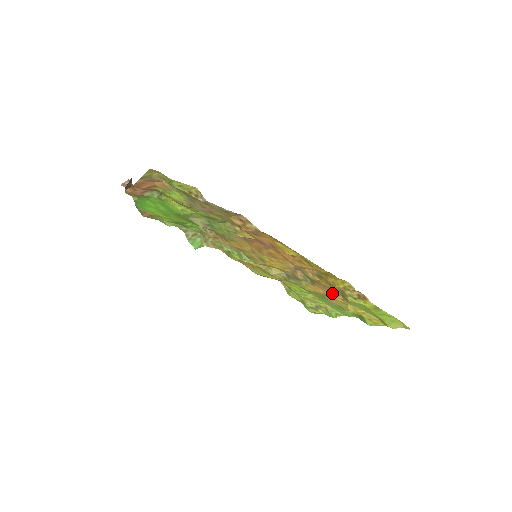
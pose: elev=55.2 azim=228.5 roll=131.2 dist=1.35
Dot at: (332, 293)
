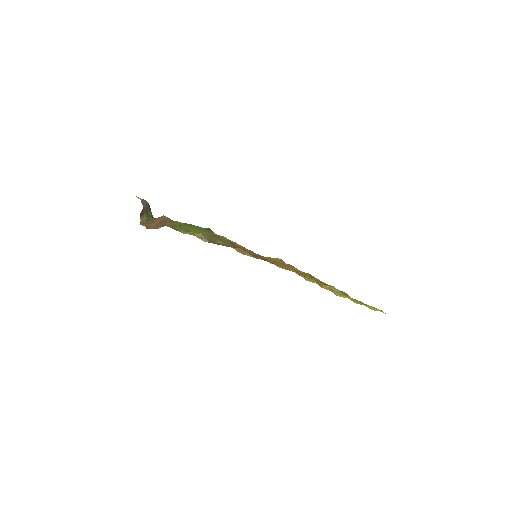
Dot at: occluded
